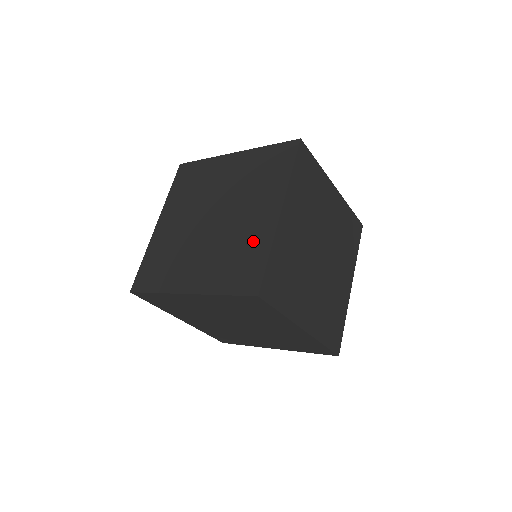
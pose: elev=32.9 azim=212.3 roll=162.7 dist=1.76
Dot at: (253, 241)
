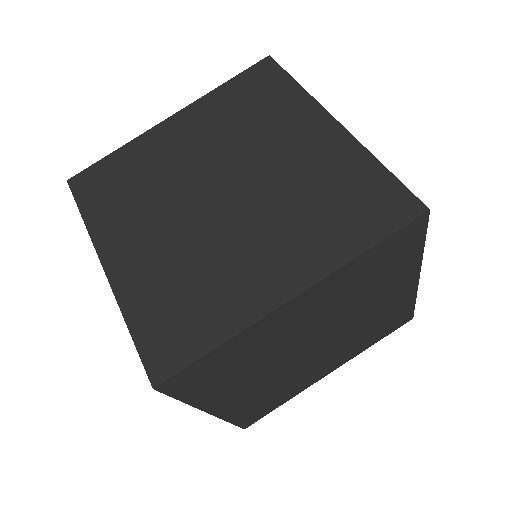
Dot at: (335, 169)
